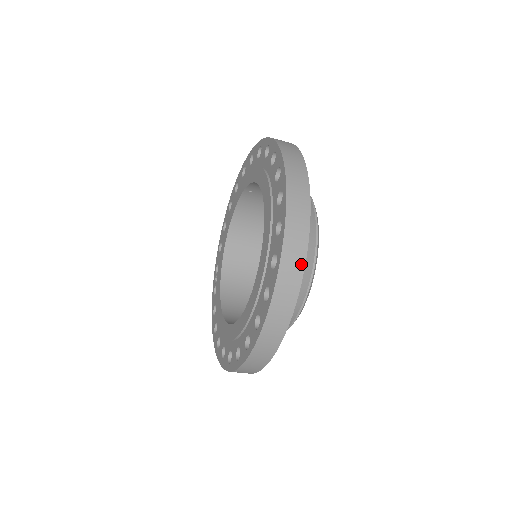
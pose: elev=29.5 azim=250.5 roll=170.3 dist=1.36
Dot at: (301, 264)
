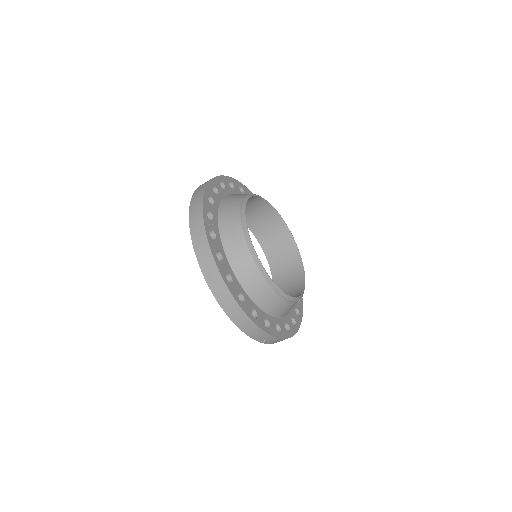
Dot at: (210, 256)
